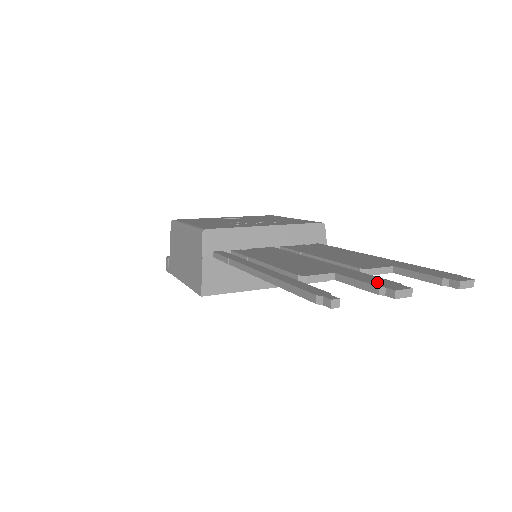
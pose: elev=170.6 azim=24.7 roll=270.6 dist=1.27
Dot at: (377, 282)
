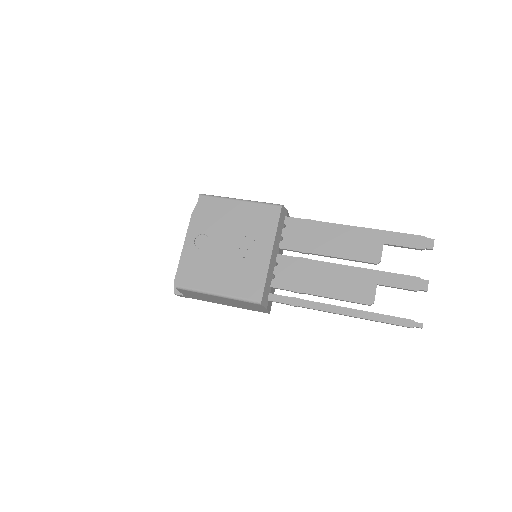
Dot at: (409, 285)
